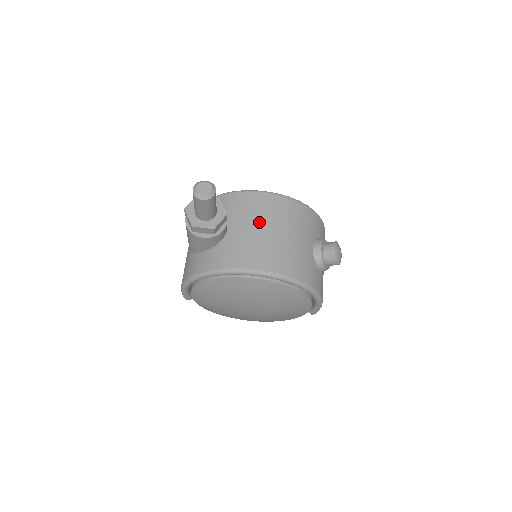
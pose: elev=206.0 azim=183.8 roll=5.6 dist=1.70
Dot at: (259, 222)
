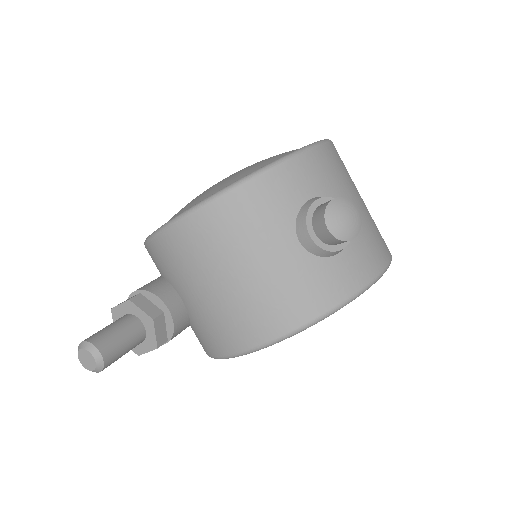
Dot at: (200, 278)
